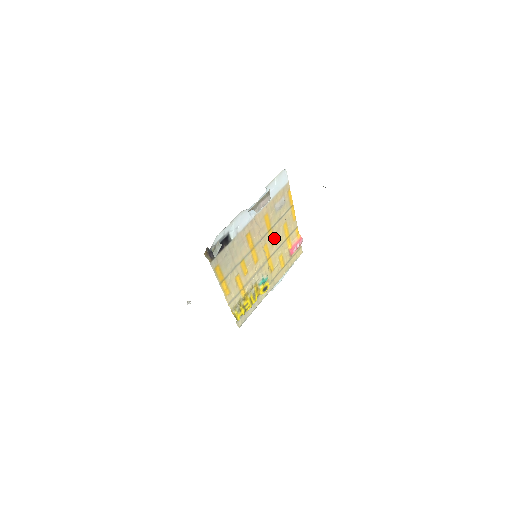
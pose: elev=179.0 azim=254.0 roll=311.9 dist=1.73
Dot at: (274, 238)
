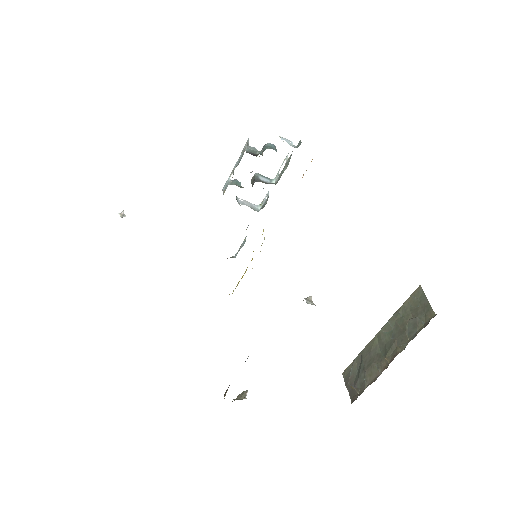
Dot at: occluded
